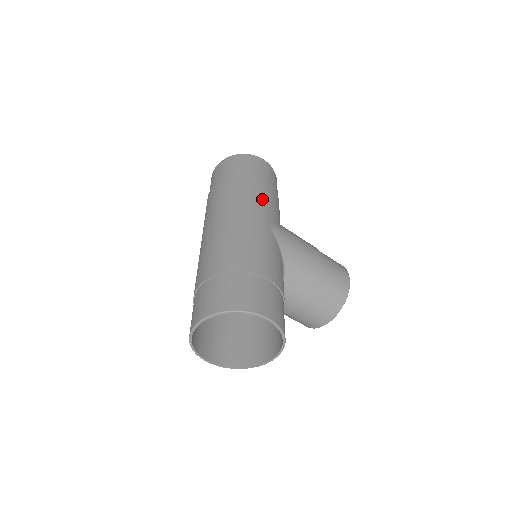
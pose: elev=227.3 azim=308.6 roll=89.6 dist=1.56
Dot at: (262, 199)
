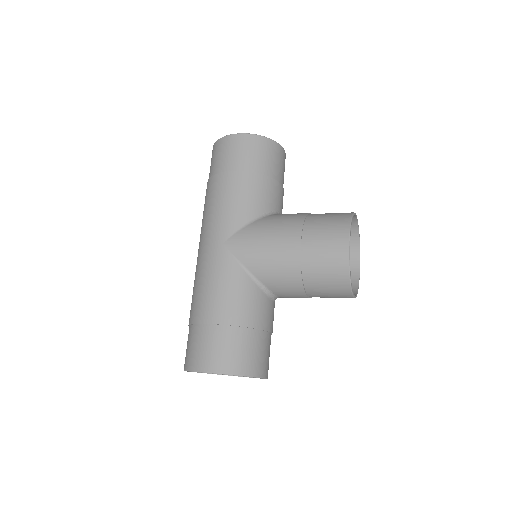
Dot at: (221, 209)
